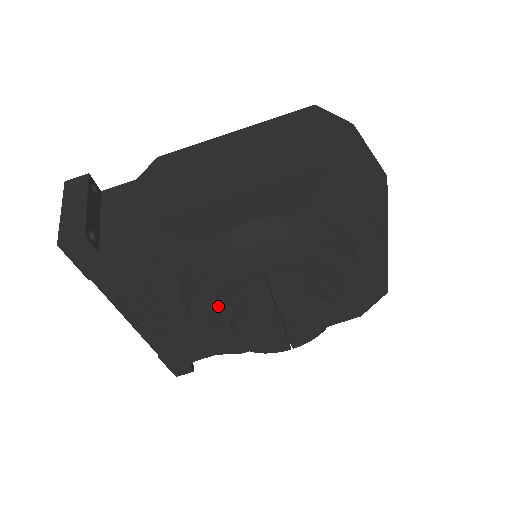
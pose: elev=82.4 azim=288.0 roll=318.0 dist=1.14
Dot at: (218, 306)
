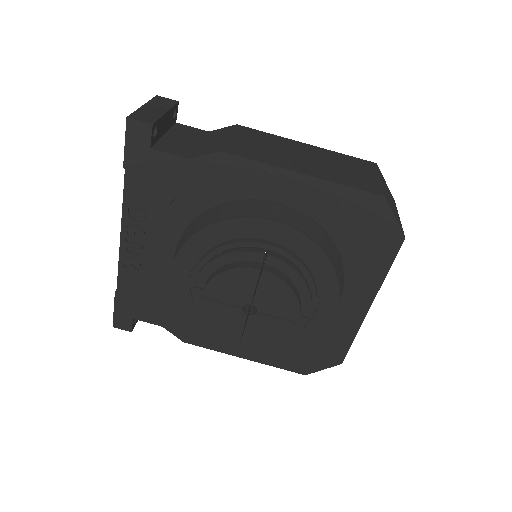
Dot at: (208, 257)
